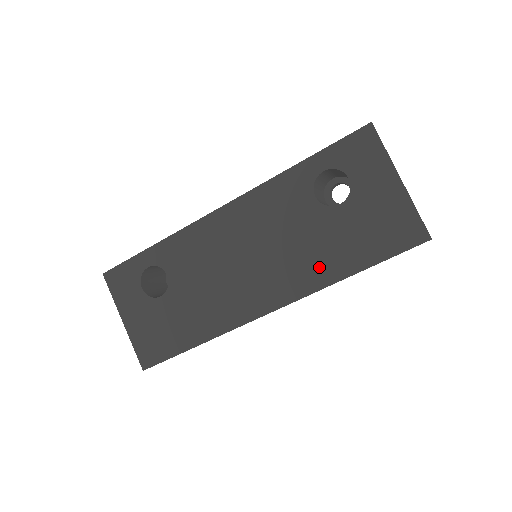
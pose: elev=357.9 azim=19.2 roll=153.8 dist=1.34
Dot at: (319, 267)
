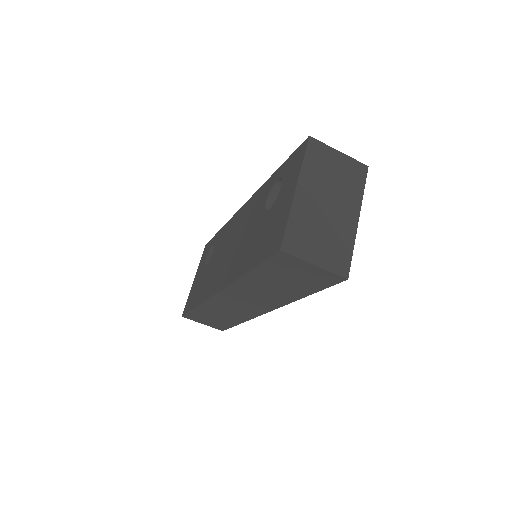
Dot at: (241, 262)
